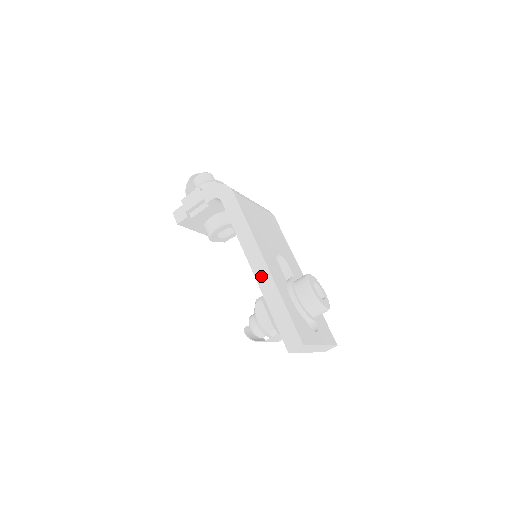
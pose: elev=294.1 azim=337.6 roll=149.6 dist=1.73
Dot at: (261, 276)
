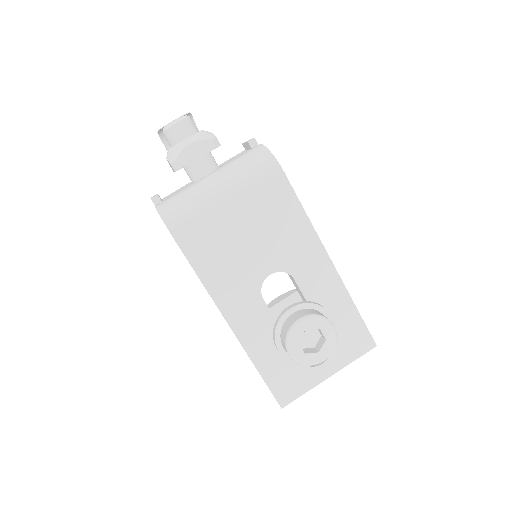
Dot at: occluded
